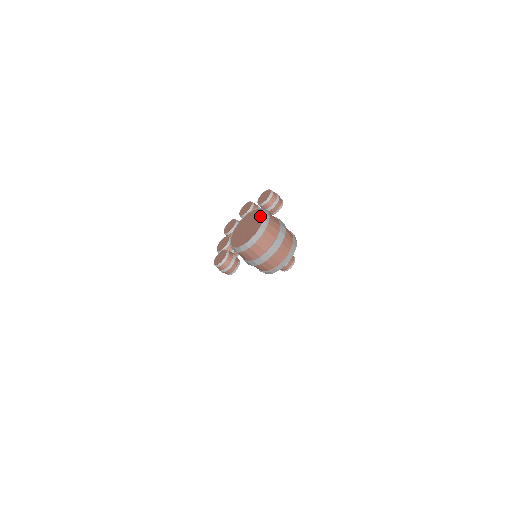
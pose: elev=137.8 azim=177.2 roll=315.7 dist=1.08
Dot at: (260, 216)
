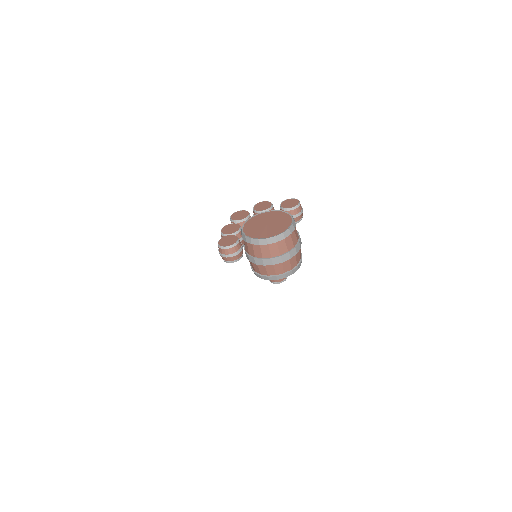
Dot at: (287, 219)
